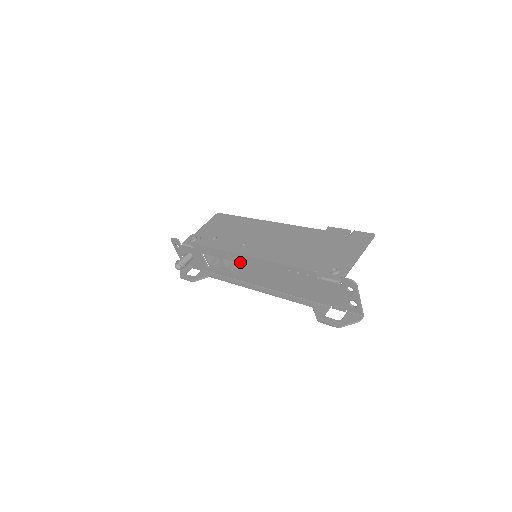
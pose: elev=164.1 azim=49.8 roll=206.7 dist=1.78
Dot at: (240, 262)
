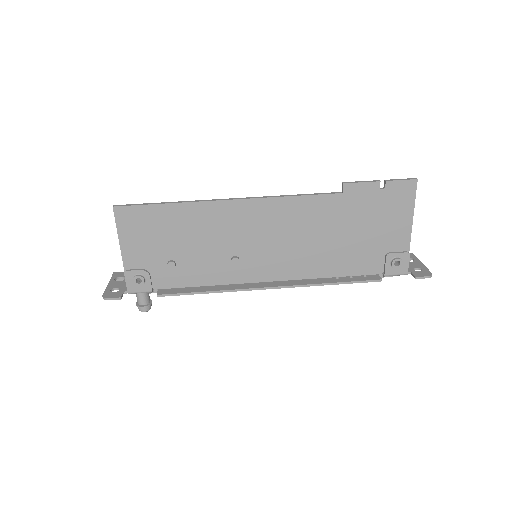
Dot at: (251, 283)
